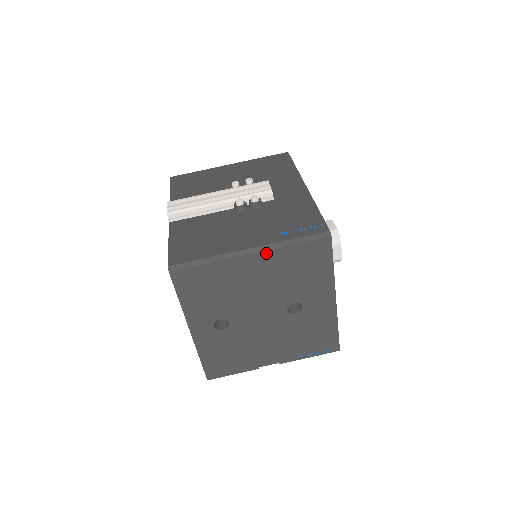
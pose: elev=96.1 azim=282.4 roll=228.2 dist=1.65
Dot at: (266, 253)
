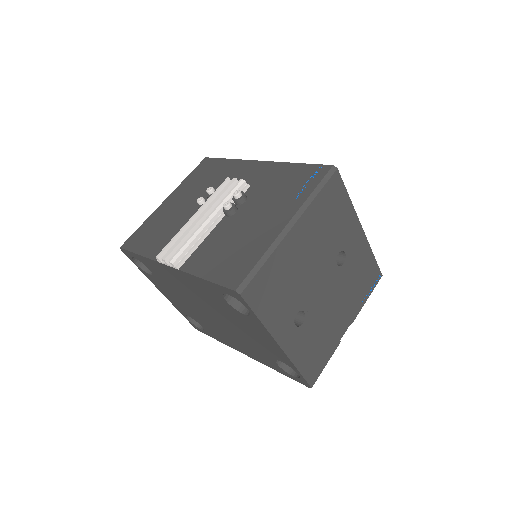
Dot at: (302, 218)
